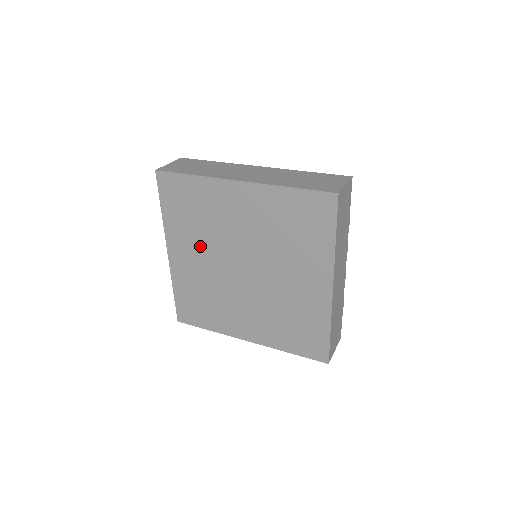
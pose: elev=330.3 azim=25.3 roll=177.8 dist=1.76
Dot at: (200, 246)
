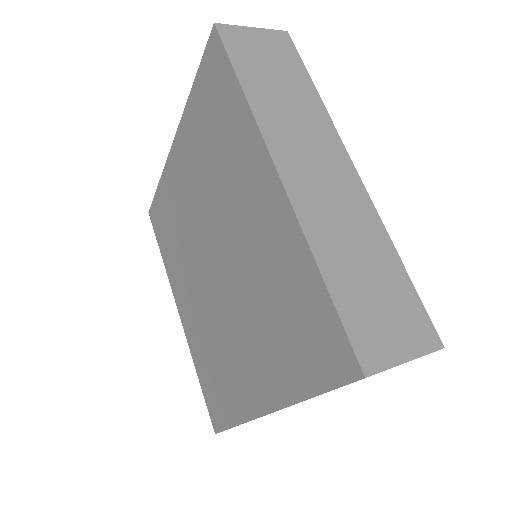
Dot at: (198, 180)
